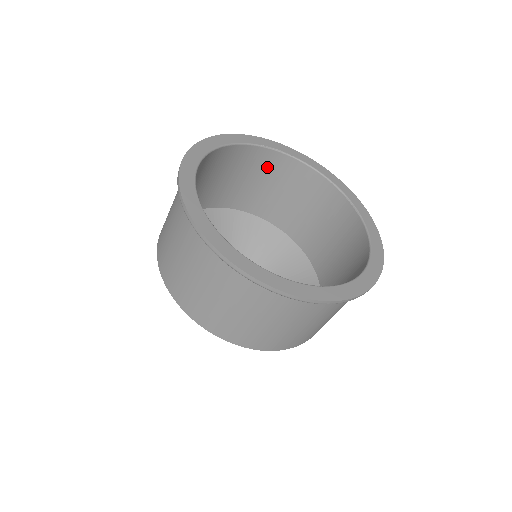
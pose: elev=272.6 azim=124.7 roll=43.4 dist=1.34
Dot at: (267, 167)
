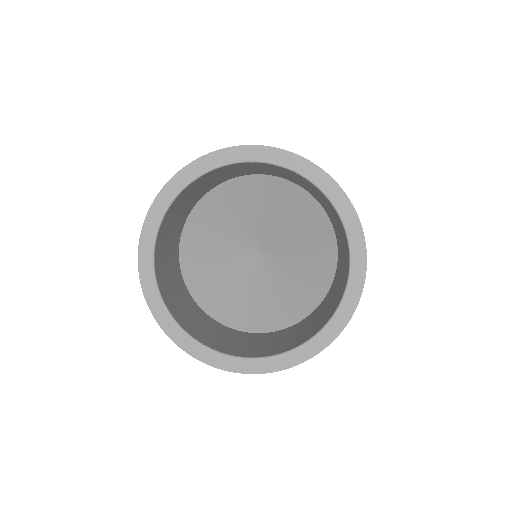
Dot at: (186, 195)
